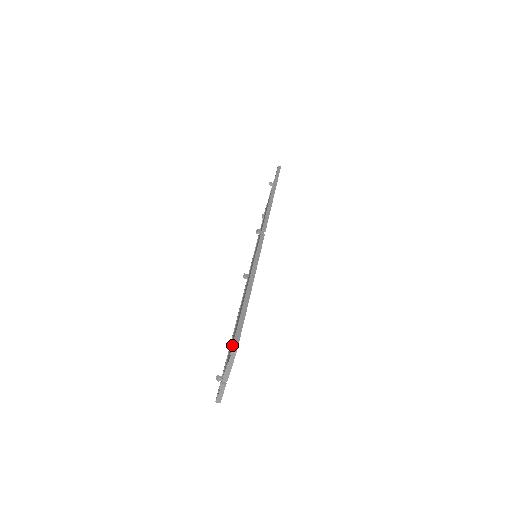
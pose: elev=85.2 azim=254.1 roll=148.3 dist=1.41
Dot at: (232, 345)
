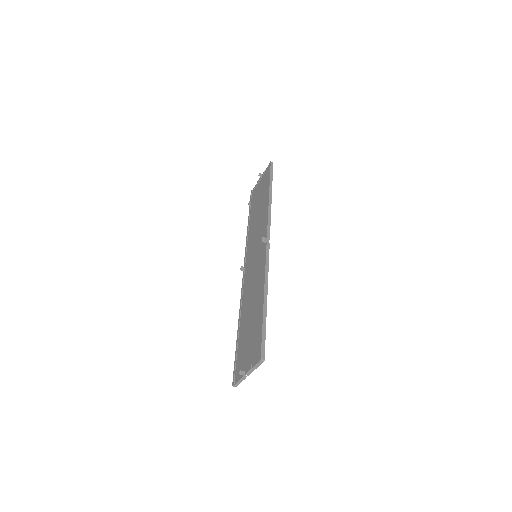
Dot at: (261, 354)
